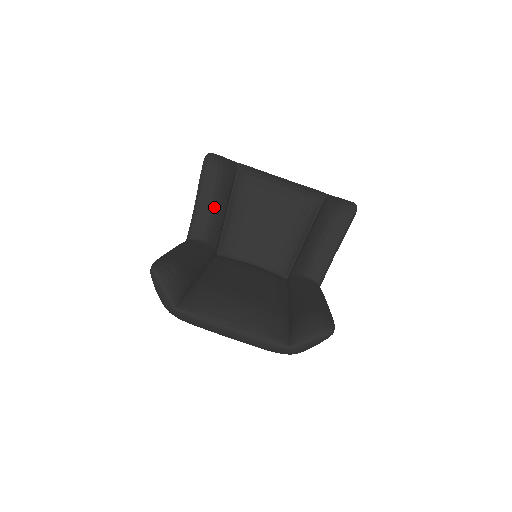
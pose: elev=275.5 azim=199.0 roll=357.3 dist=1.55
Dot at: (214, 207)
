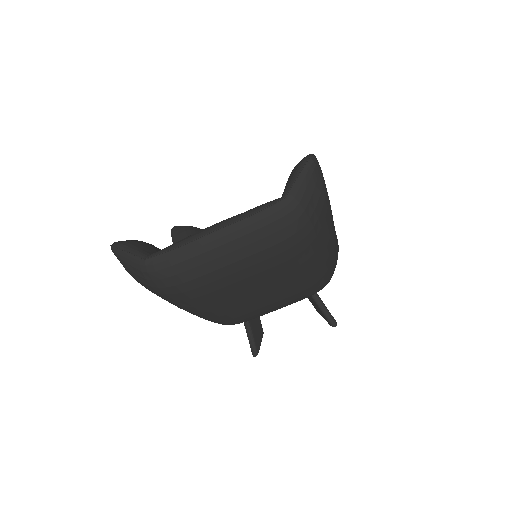
Dot at: occluded
